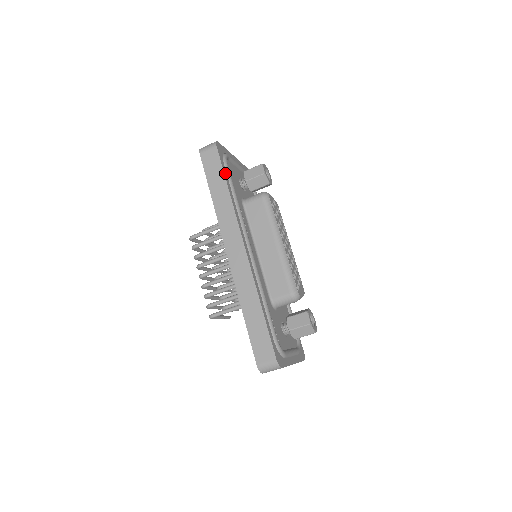
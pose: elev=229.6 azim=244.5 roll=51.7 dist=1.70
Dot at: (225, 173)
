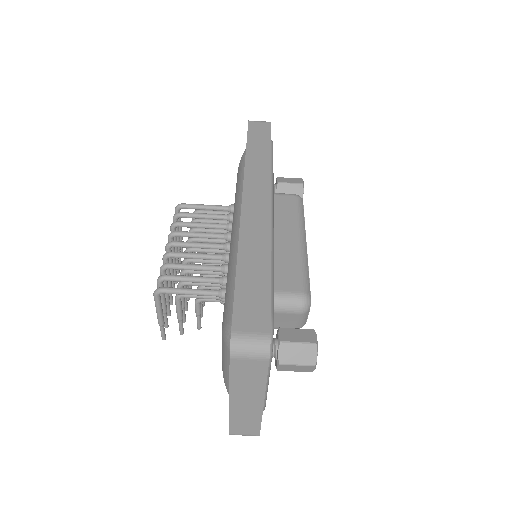
Dot at: occluded
